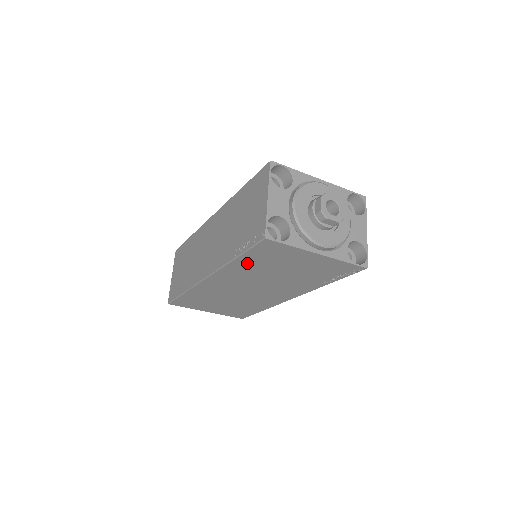
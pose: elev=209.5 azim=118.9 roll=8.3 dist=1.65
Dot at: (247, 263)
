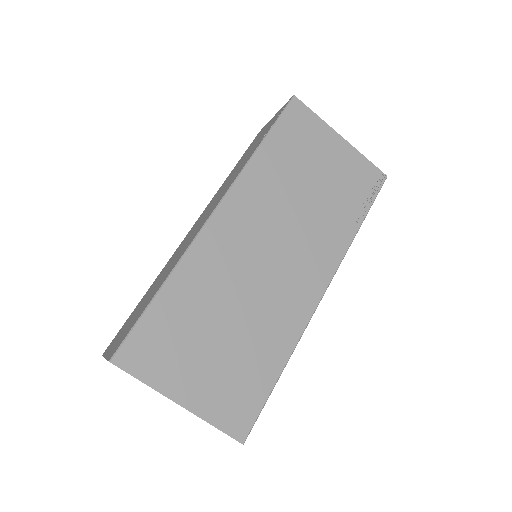
Dot at: (273, 158)
